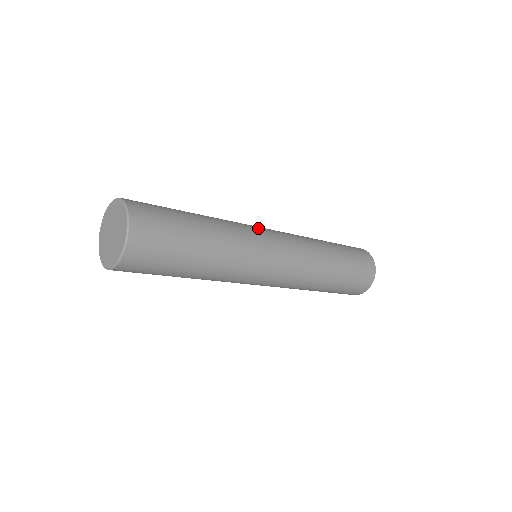
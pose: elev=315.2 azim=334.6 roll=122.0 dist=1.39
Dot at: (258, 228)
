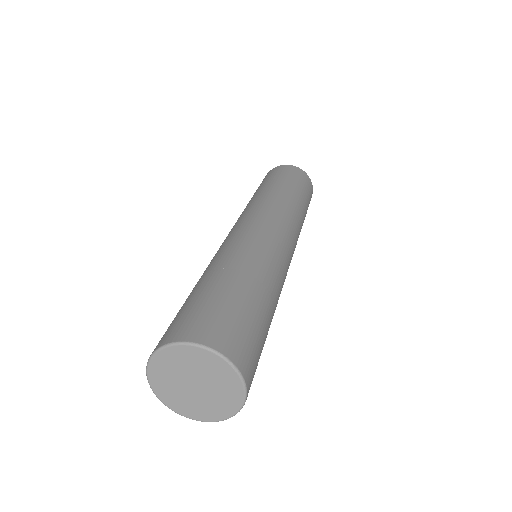
Dot at: (241, 231)
